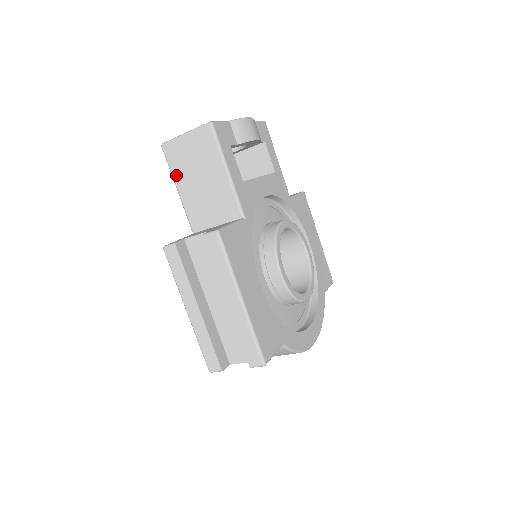
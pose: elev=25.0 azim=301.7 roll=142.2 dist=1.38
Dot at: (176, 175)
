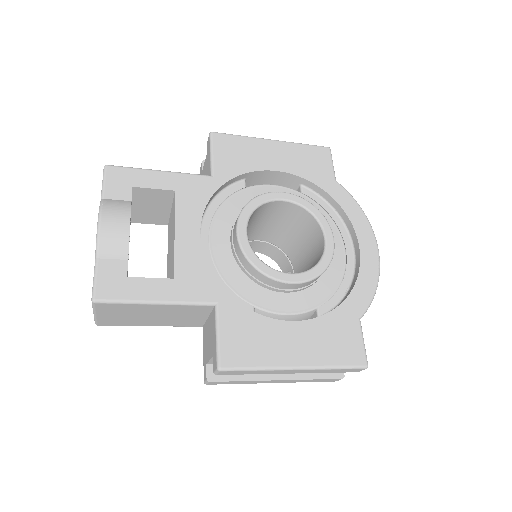
Dot at: (135, 325)
